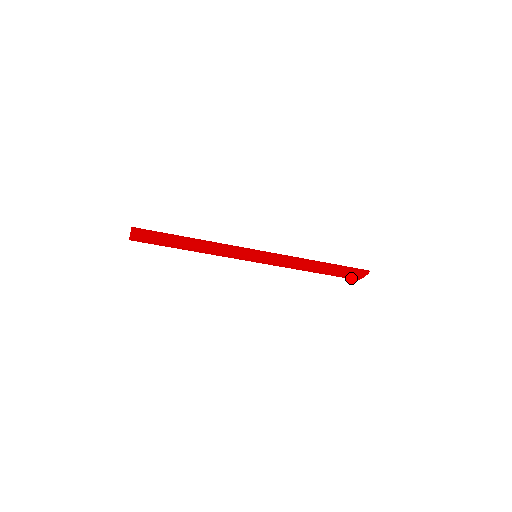
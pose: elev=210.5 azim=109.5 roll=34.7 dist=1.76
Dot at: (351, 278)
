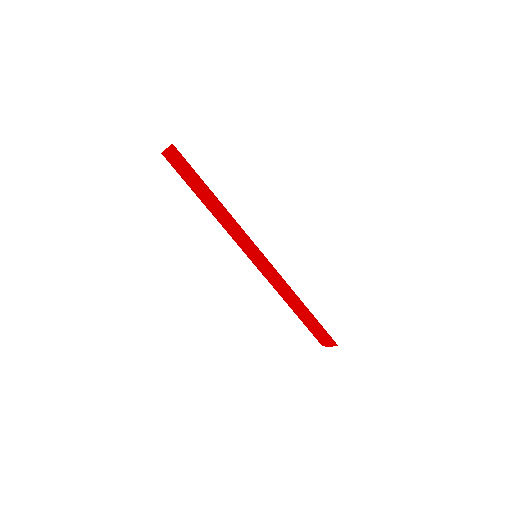
Dot at: (321, 340)
